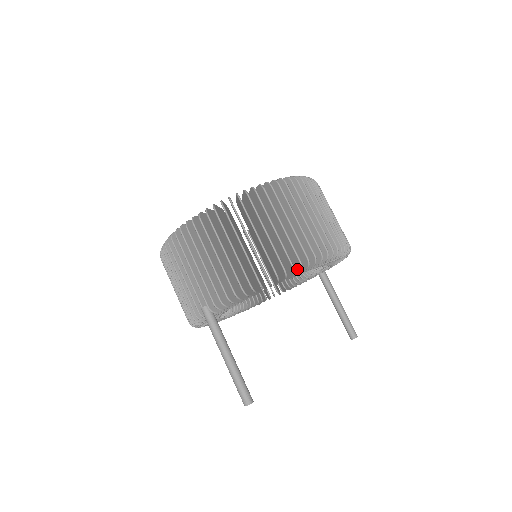
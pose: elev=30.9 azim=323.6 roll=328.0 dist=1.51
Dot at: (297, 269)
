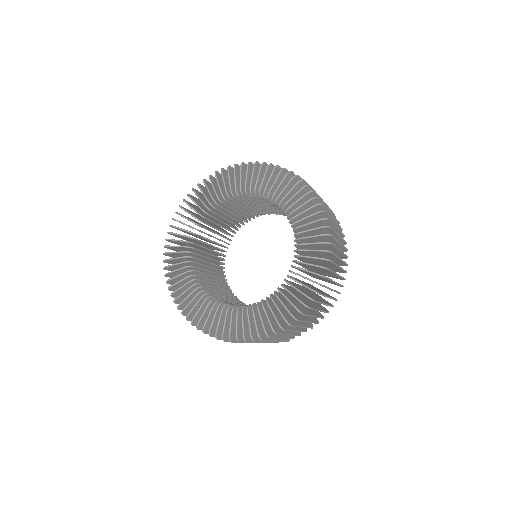
Dot at: occluded
